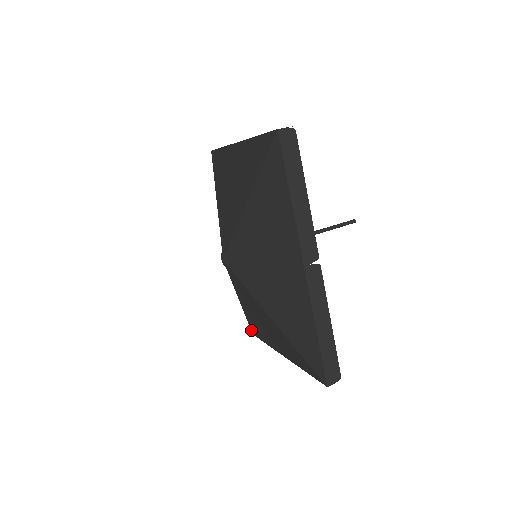
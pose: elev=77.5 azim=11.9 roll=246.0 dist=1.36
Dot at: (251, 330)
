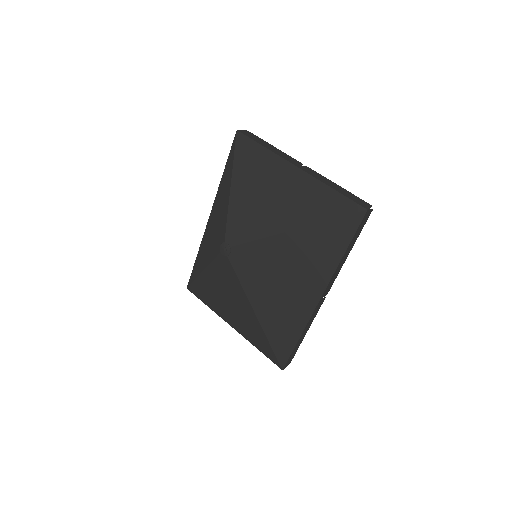
Dot at: (189, 286)
